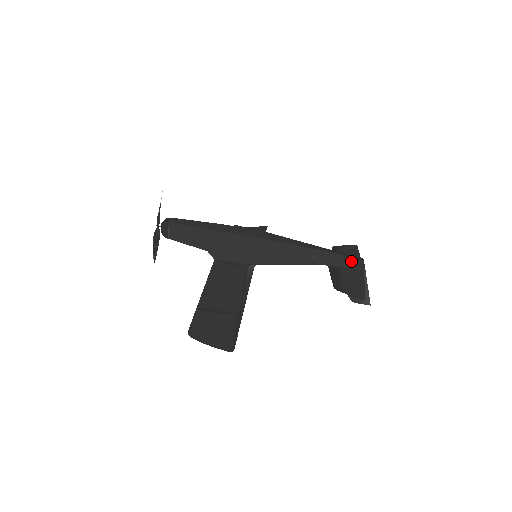
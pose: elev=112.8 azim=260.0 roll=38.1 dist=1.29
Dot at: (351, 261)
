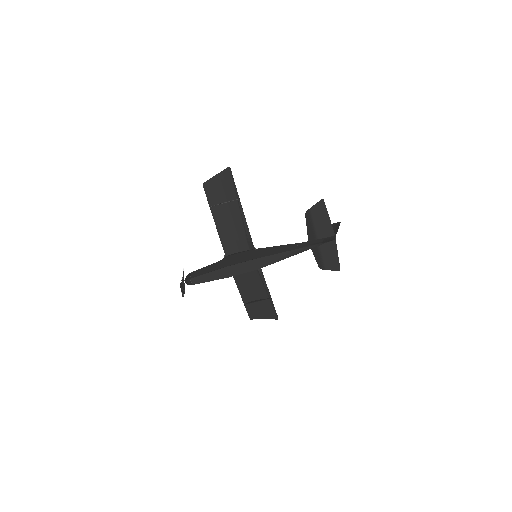
Dot at: (325, 241)
